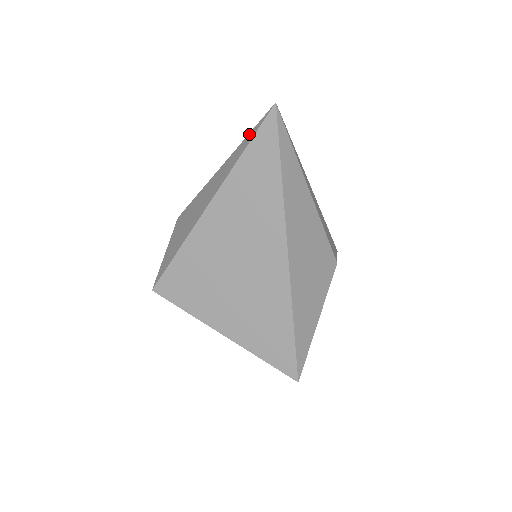
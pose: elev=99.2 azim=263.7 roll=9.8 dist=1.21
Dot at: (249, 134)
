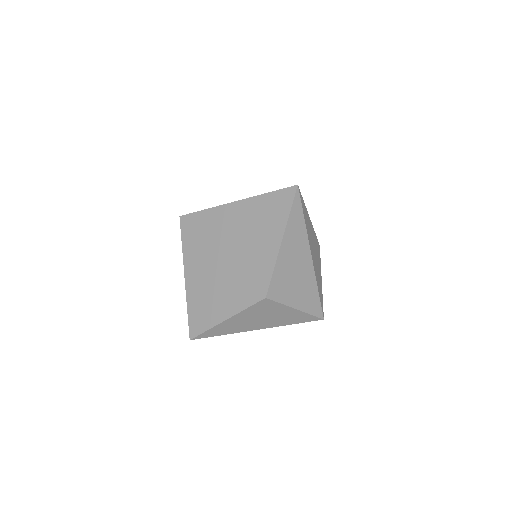
Dot at: occluded
